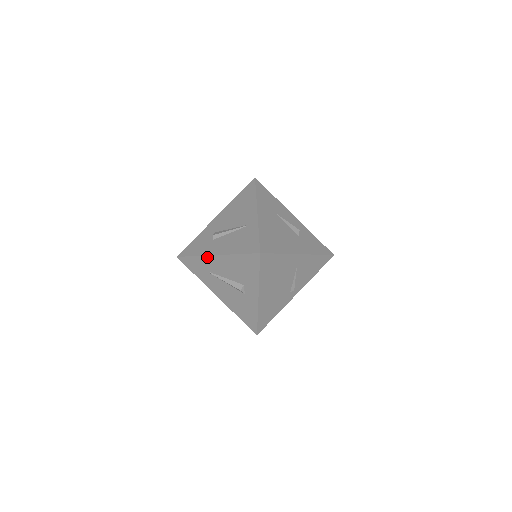
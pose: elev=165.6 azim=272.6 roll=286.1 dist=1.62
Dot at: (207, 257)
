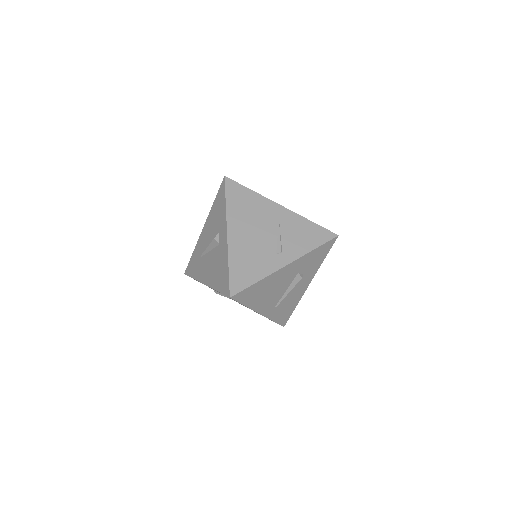
Dot at: (199, 239)
